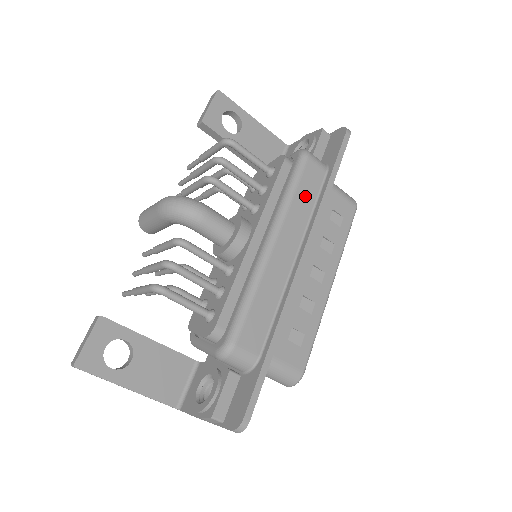
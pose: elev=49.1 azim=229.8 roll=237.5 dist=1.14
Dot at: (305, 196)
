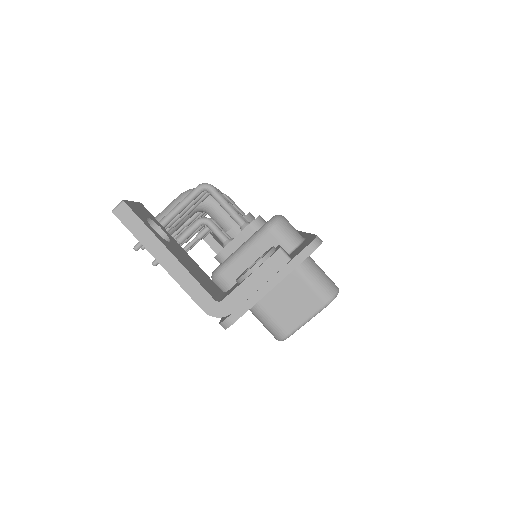
Dot at: occluded
